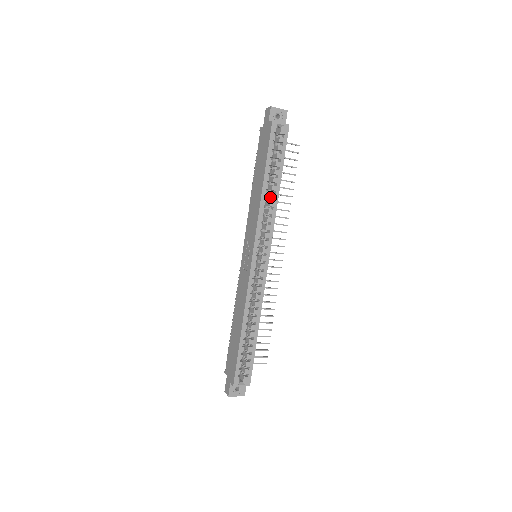
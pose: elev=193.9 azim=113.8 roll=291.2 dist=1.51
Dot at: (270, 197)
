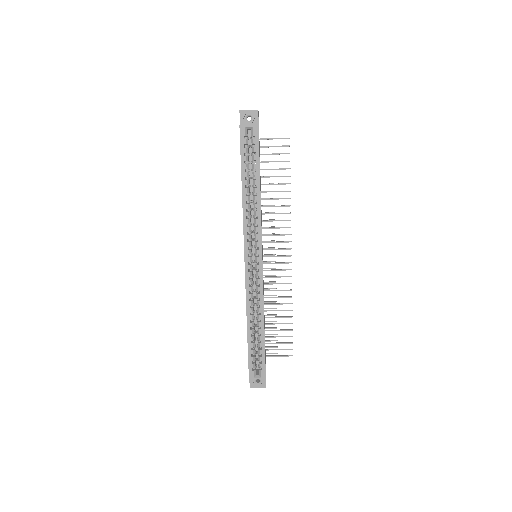
Dot at: (253, 199)
